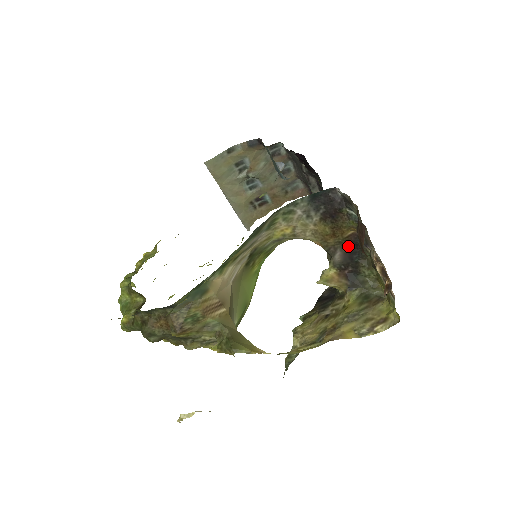
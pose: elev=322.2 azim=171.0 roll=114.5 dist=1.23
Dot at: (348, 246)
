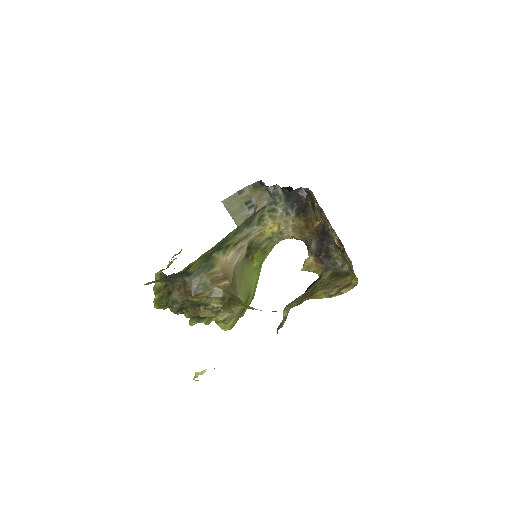
Dot at: (319, 235)
